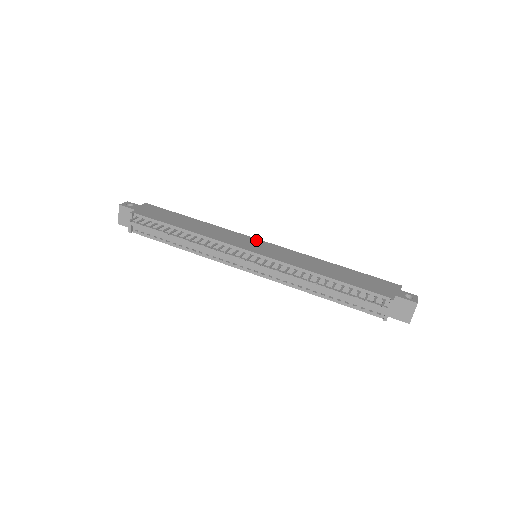
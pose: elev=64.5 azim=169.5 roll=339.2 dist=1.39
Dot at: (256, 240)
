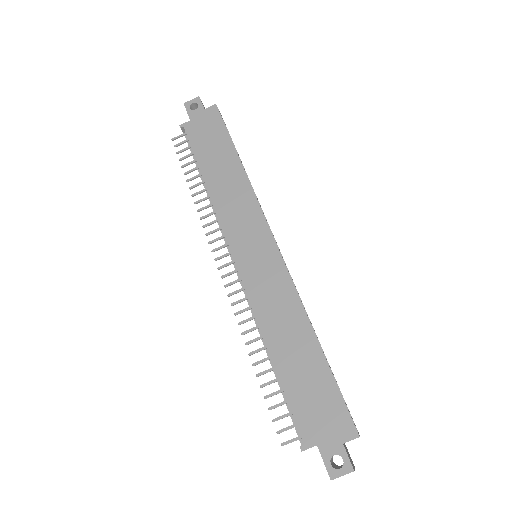
Dot at: (266, 235)
